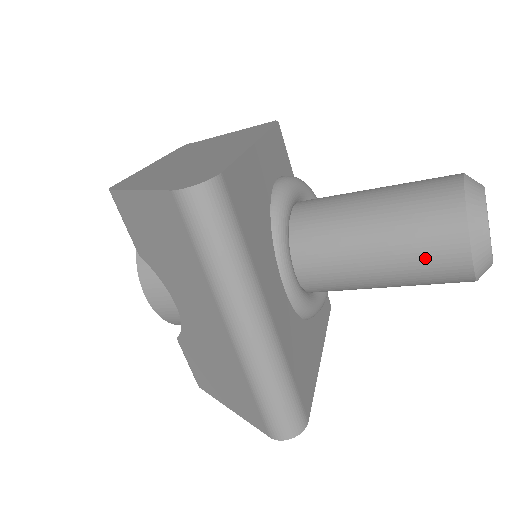
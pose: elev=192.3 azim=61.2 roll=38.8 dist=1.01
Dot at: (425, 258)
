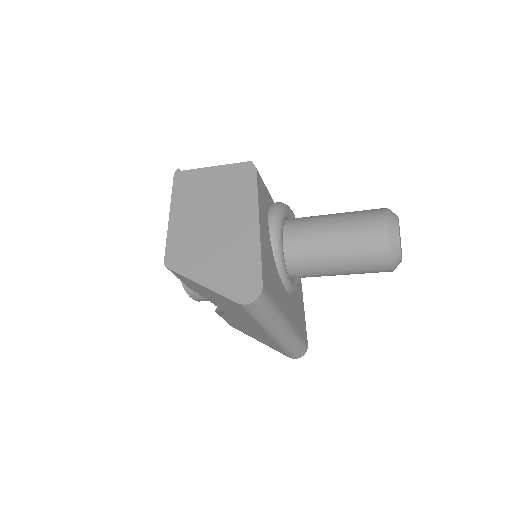
Dot at: (367, 270)
